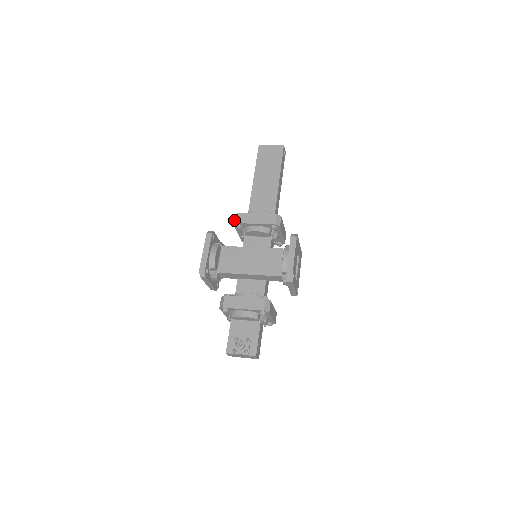
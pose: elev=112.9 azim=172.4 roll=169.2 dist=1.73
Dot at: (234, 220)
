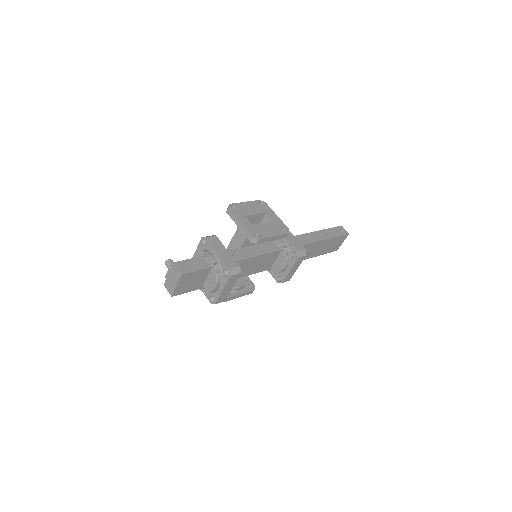
Dot at: occluded
